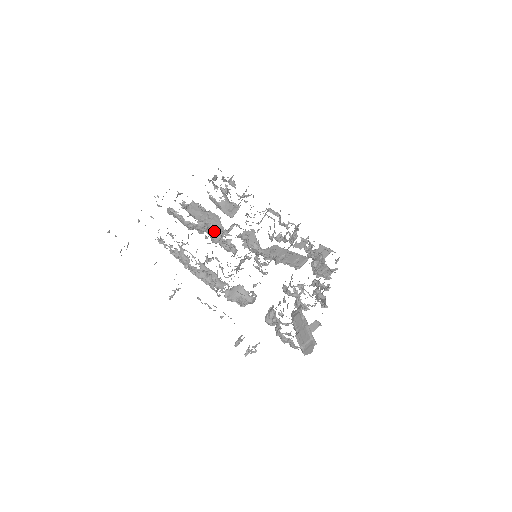
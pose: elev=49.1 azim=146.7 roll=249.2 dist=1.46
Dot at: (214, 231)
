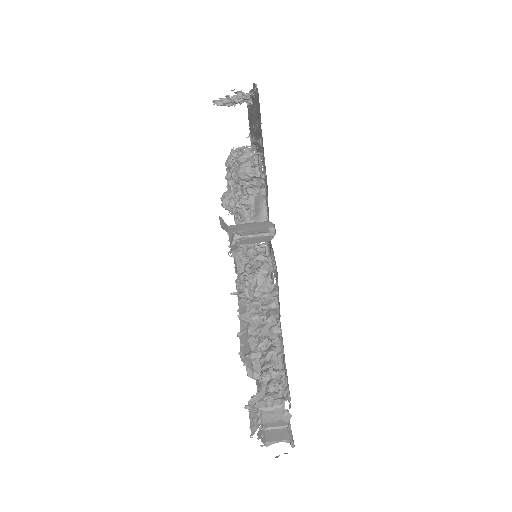
Dot at: occluded
